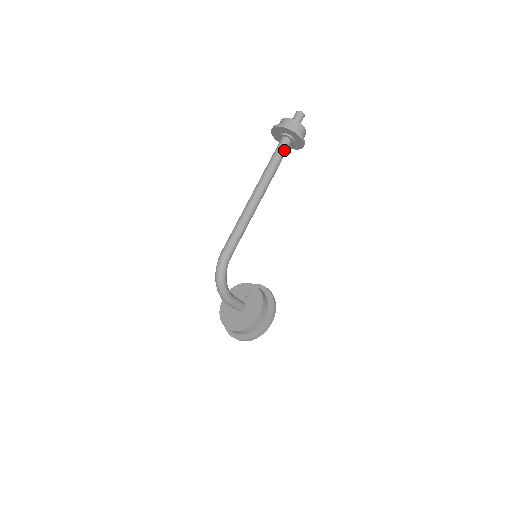
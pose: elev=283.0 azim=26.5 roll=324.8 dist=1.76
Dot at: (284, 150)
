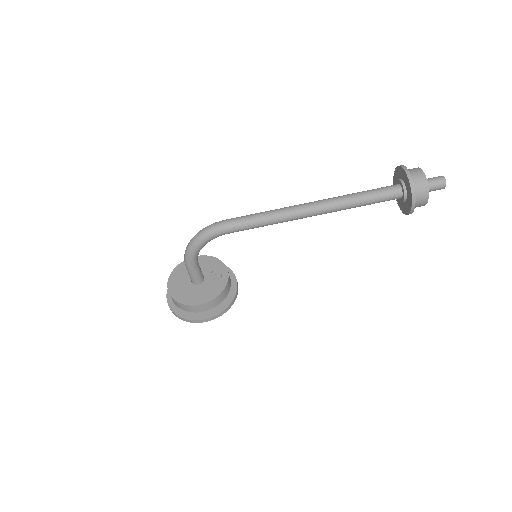
Dot at: (385, 197)
